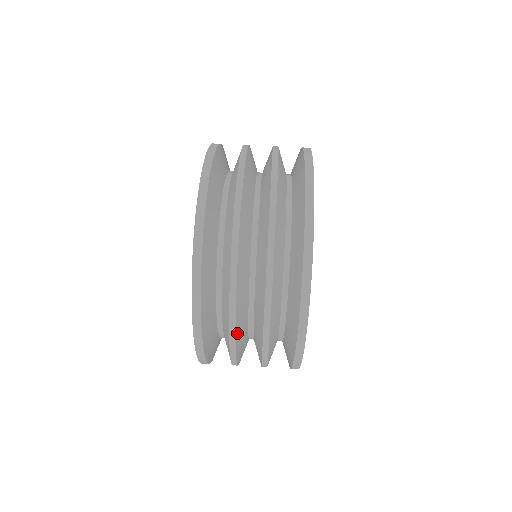
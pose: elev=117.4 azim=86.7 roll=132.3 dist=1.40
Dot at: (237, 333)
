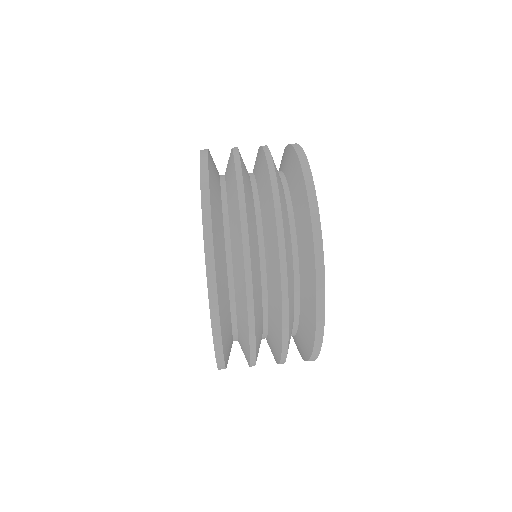
Dot at: (247, 212)
